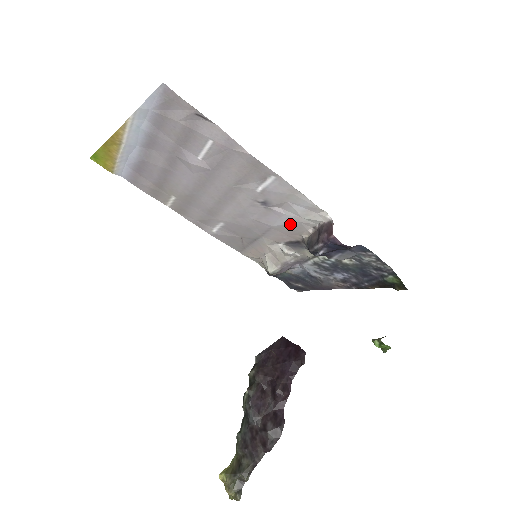
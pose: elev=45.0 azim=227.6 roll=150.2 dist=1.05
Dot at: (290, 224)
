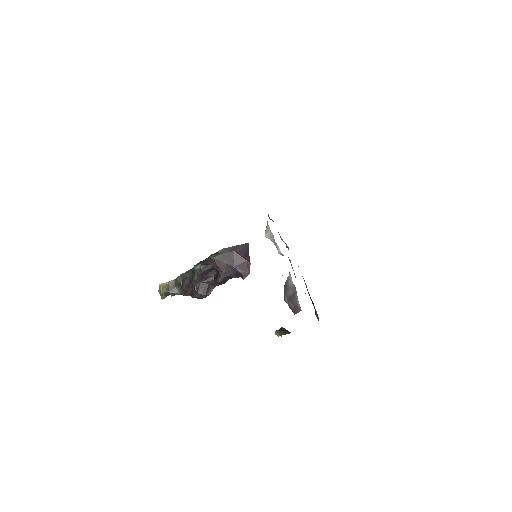
Dot at: occluded
